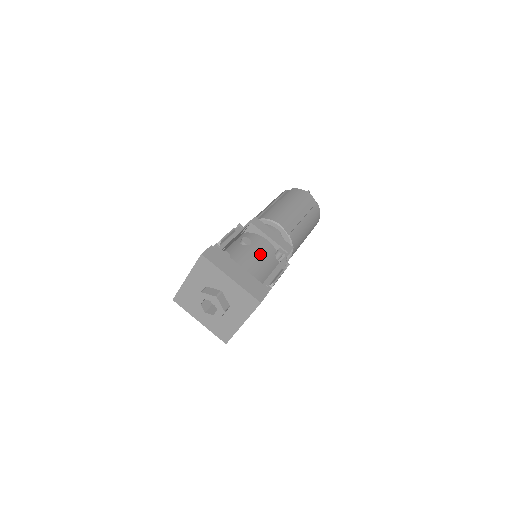
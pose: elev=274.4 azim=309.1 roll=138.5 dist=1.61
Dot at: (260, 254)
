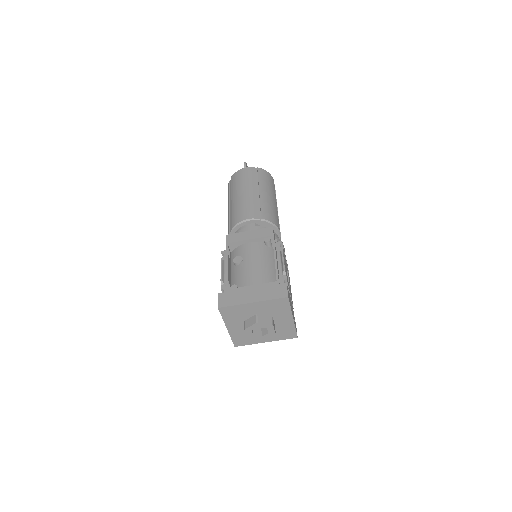
Dot at: (255, 259)
